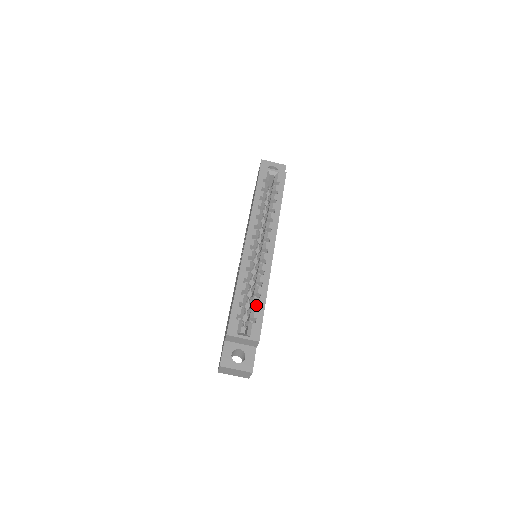
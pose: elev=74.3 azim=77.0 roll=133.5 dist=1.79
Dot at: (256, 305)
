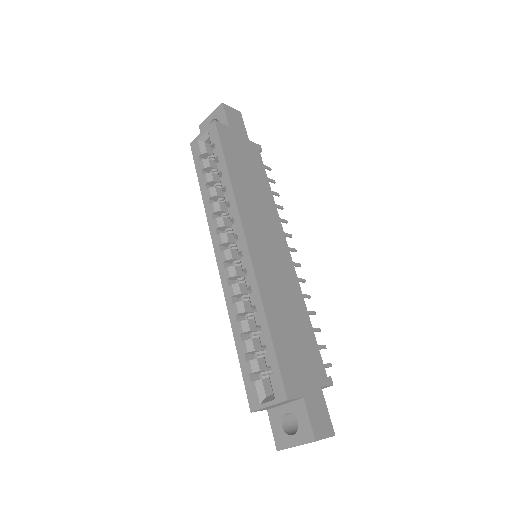
Dot at: (262, 345)
